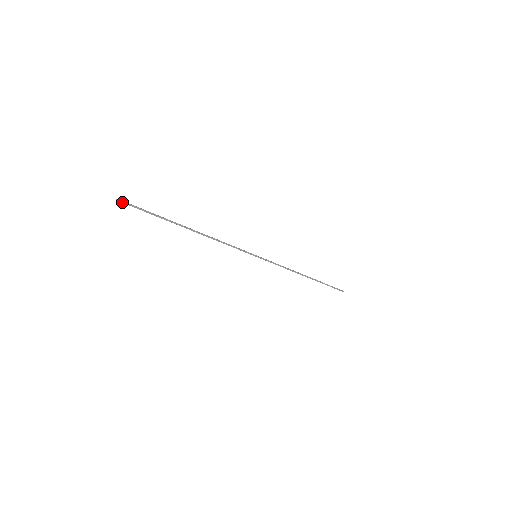
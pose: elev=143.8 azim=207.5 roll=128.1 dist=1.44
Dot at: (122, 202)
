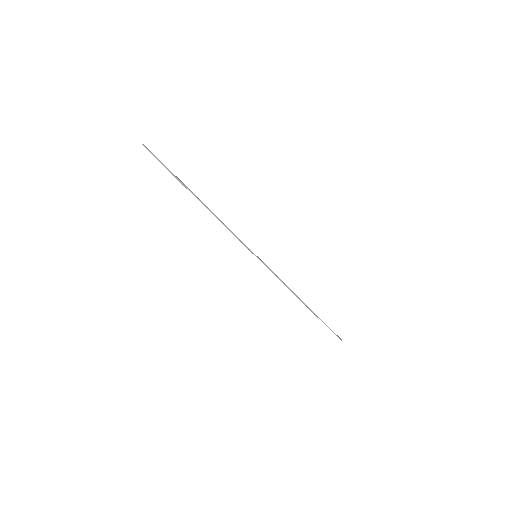
Dot at: (146, 148)
